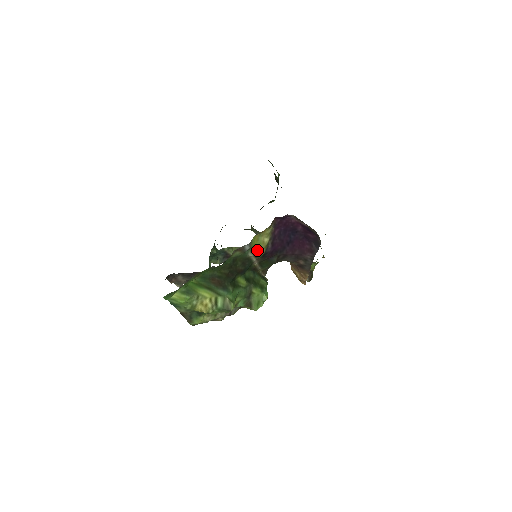
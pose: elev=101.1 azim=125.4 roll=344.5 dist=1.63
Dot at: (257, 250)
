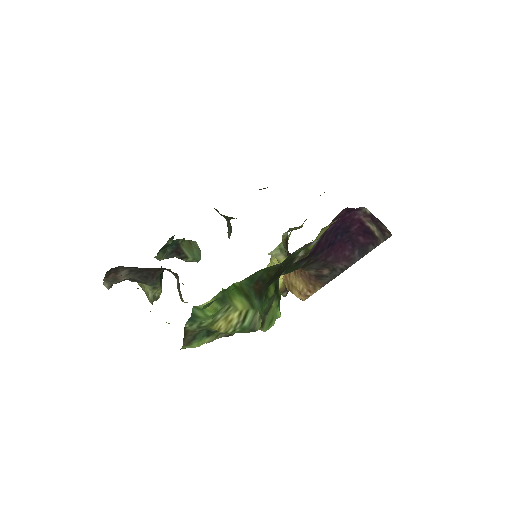
Dot at: (311, 248)
